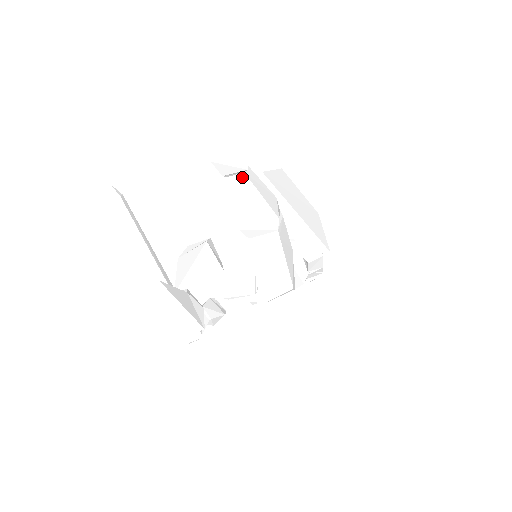
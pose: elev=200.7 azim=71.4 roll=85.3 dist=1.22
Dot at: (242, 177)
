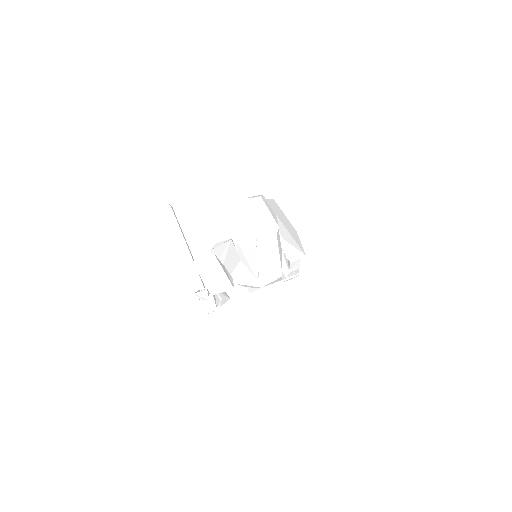
Dot at: (259, 199)
